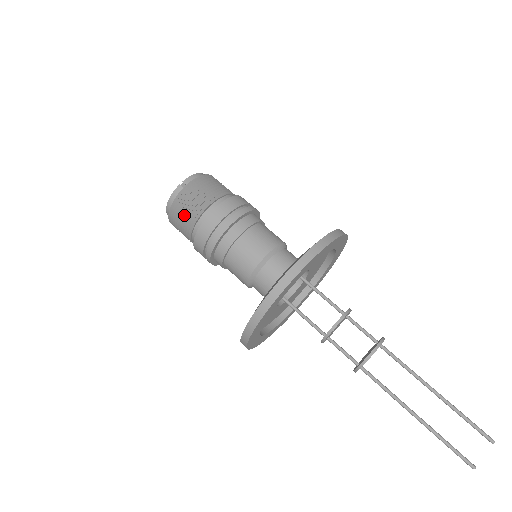
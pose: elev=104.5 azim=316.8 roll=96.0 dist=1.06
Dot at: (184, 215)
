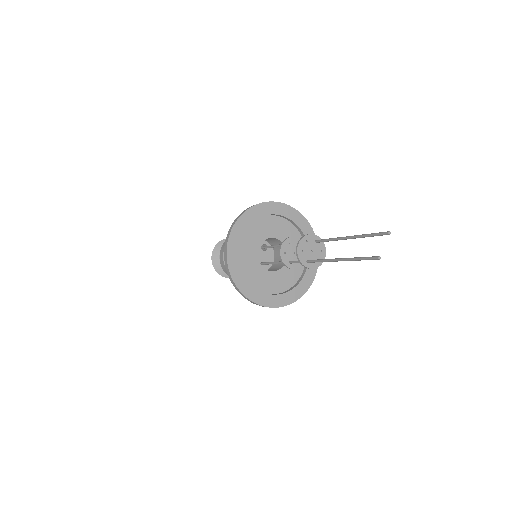
Dot at: (217, 262)
